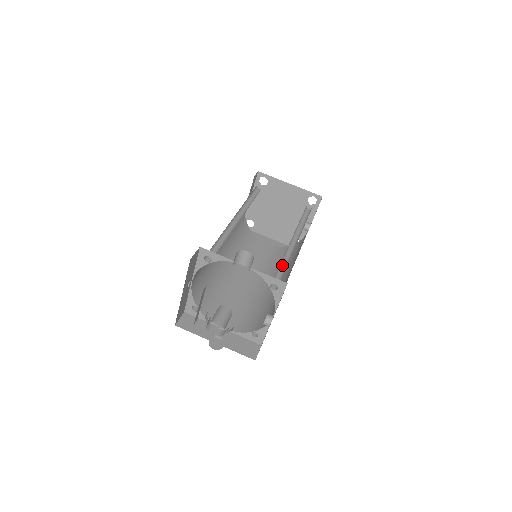
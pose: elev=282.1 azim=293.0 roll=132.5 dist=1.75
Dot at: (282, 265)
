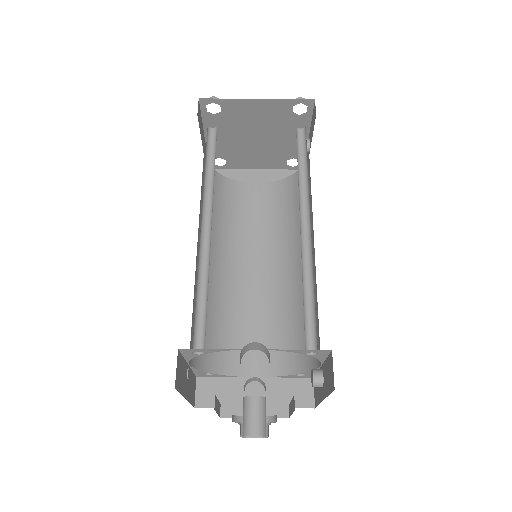
Dot at: (305, 290)
